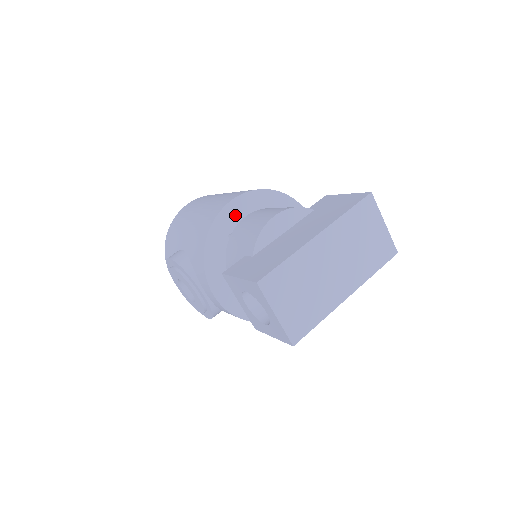
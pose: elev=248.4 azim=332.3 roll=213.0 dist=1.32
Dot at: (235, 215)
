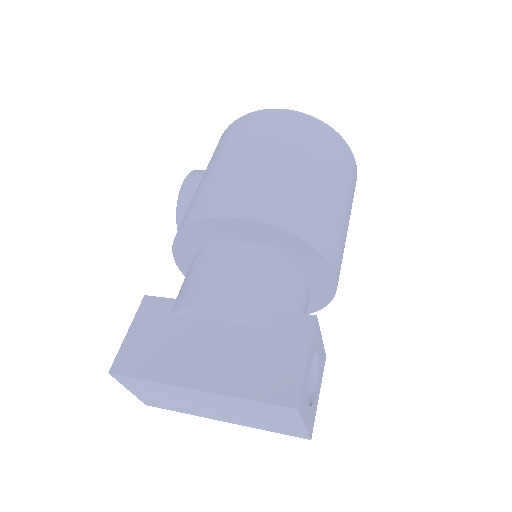
Dot at: (226, 230)
